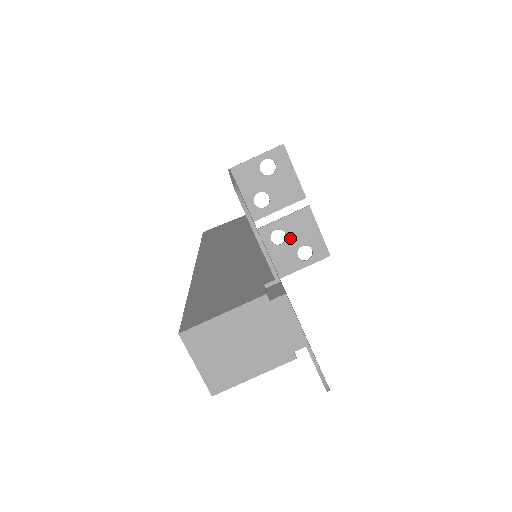
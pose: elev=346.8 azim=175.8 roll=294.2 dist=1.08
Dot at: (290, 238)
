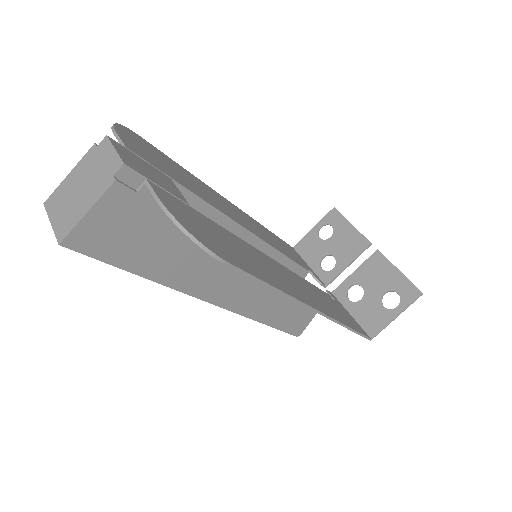
Dot at: (368, 289)
